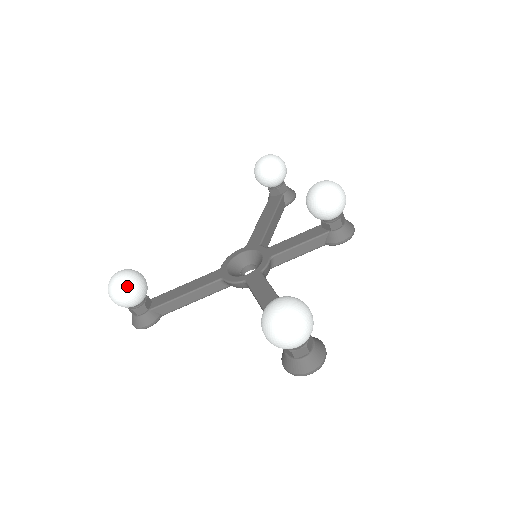
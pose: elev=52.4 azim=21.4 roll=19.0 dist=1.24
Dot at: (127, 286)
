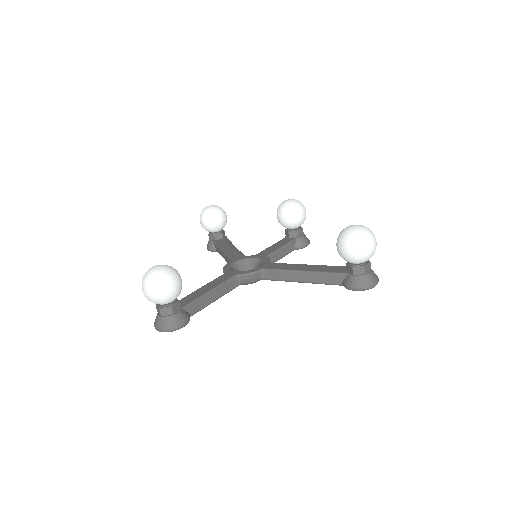
Dot at: (174, 273)
